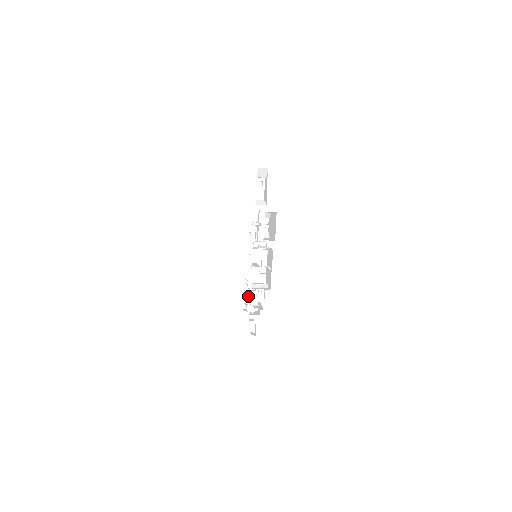
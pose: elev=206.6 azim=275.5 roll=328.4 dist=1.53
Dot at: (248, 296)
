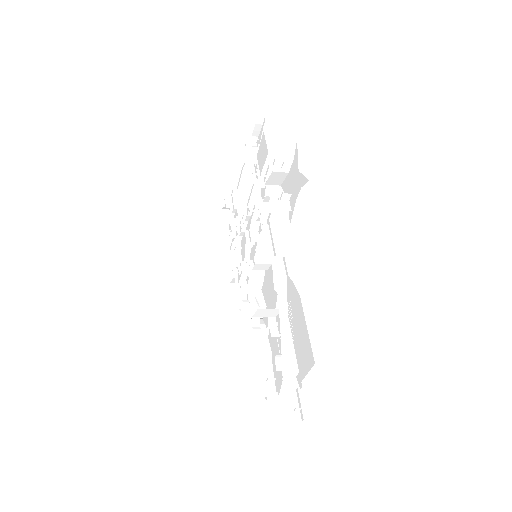
Dot at: (234, 263)
